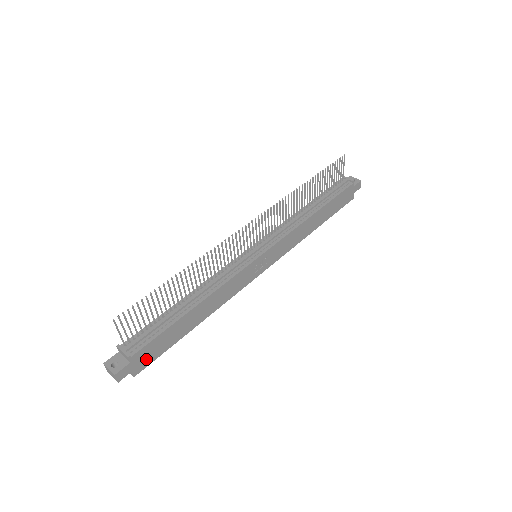
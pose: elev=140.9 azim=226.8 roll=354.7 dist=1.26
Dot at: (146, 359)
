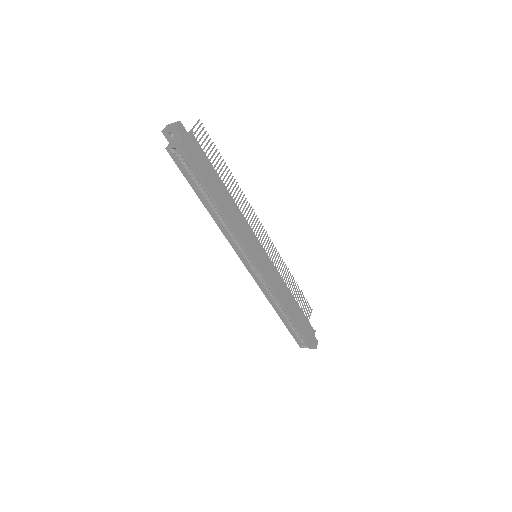
Dot at: (192, 153)
